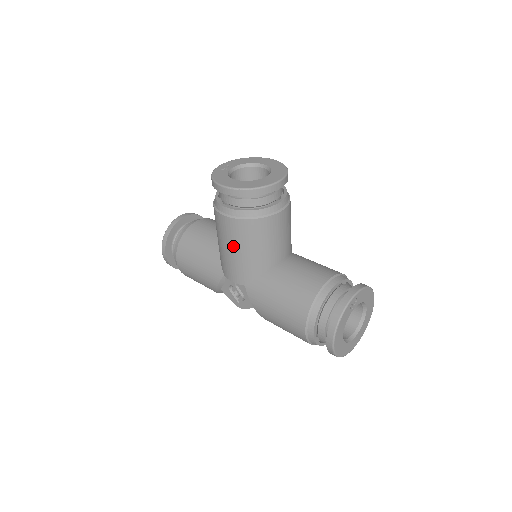
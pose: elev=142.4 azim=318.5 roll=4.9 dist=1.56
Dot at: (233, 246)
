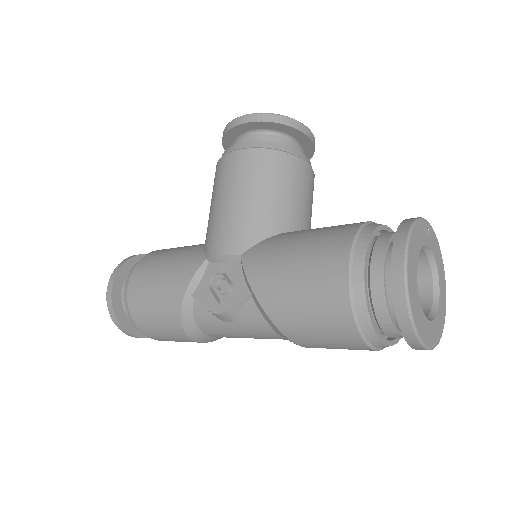
Dot at: (237, 190)
